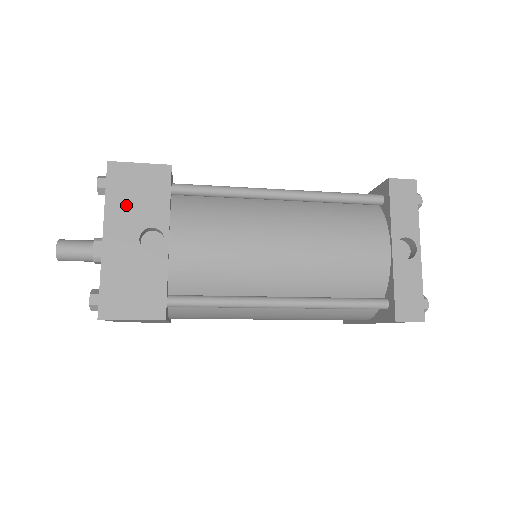
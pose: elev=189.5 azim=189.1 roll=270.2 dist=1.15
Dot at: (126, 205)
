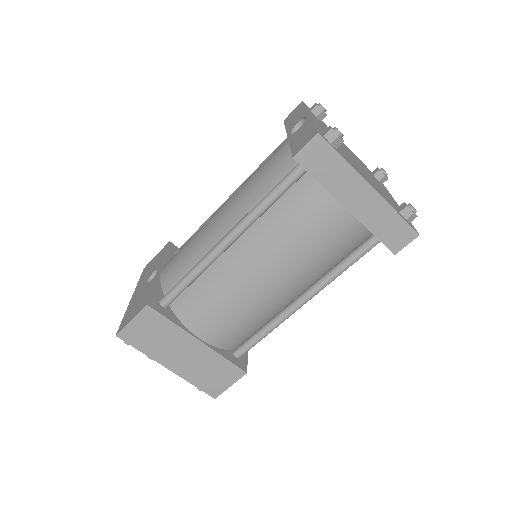
Dot at: occluded
